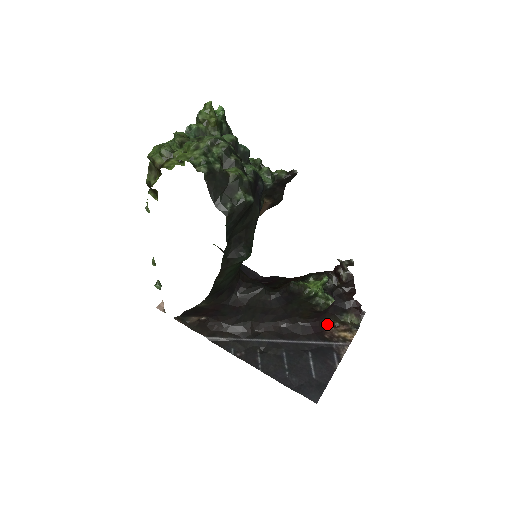
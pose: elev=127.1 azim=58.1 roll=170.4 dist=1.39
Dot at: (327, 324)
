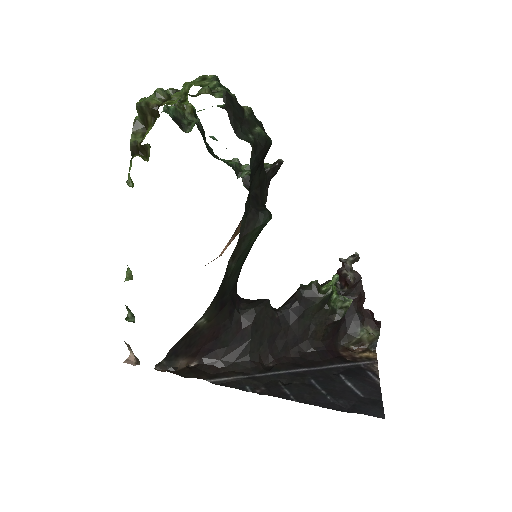
Dot at: (341, 348)
